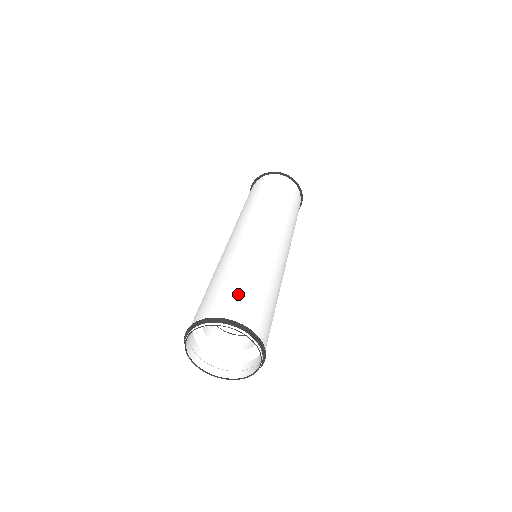
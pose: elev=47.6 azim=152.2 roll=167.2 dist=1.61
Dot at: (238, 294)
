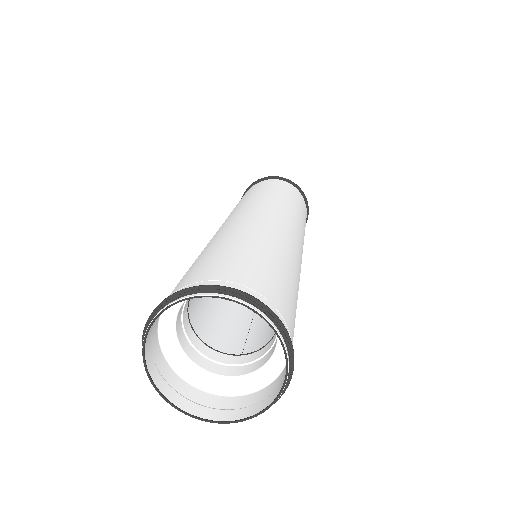
Dot at: (287, 296)
